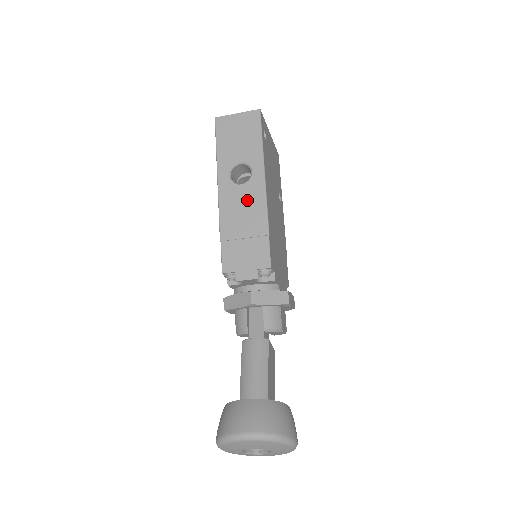
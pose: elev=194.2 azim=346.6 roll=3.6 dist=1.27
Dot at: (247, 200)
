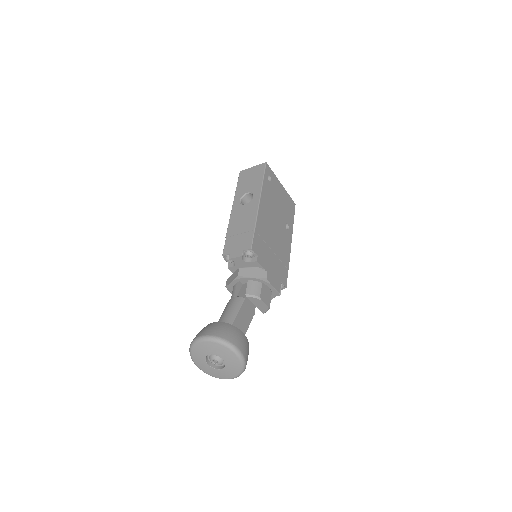
Dot at: (247, 212)
